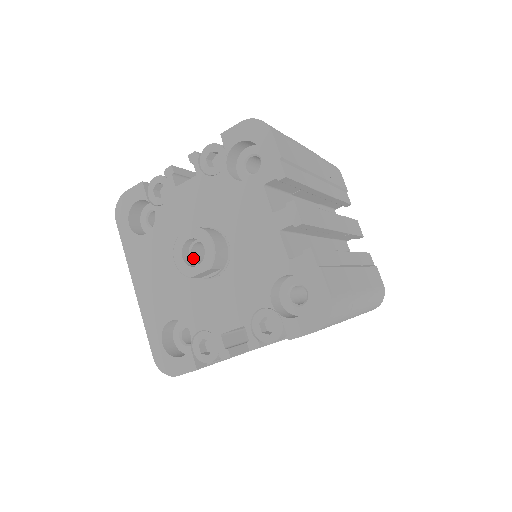
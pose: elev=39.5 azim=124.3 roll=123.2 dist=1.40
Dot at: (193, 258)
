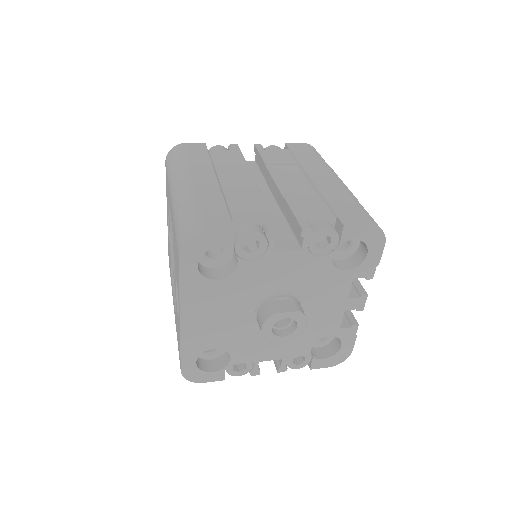
Dot at: occluded
